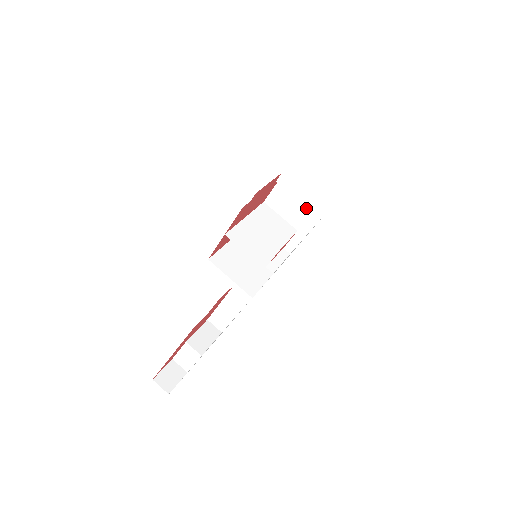
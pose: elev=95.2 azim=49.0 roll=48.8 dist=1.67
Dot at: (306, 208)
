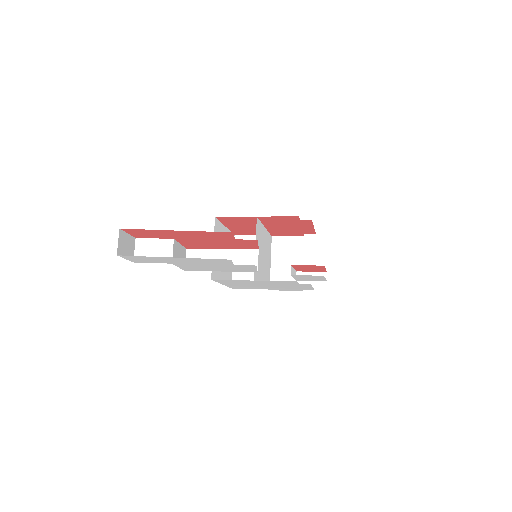
Dot at: occluded
